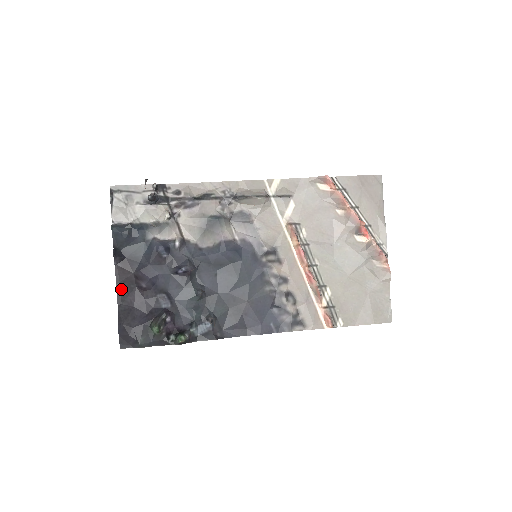
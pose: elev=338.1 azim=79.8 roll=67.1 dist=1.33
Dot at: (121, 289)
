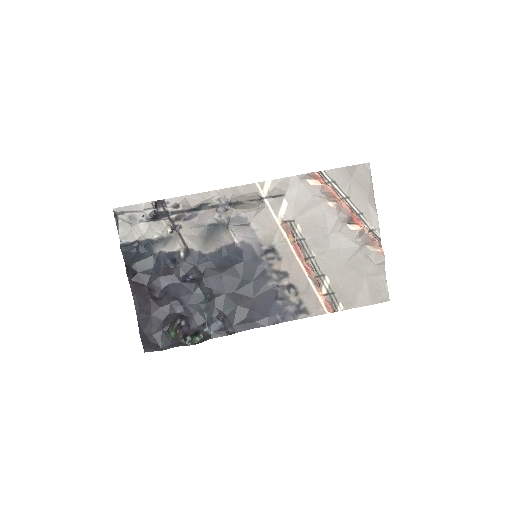
Dot at: (137, 300)
